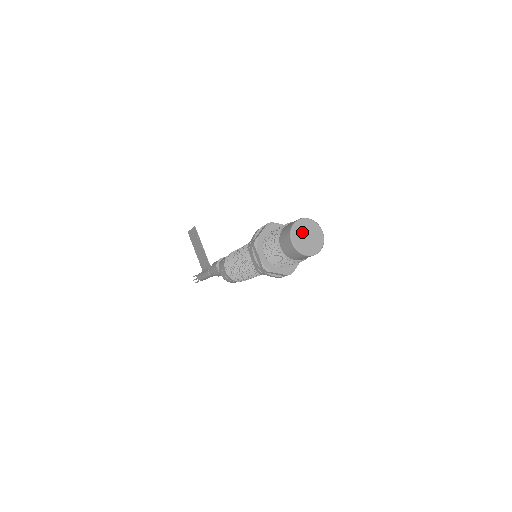
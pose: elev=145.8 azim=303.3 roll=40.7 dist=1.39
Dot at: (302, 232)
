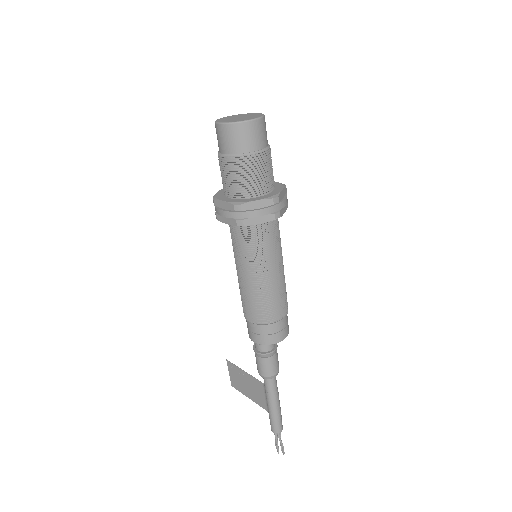
Dot at: (230, 119)
